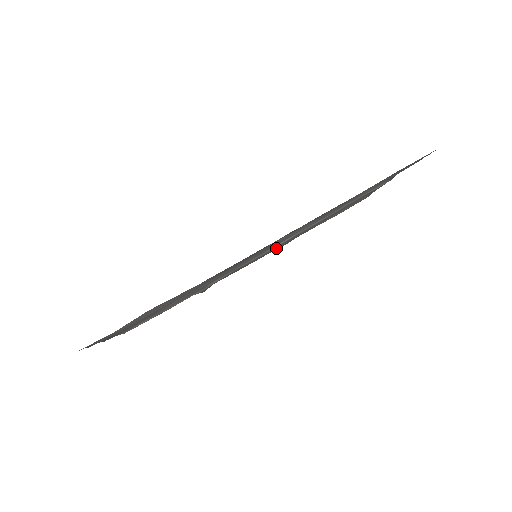
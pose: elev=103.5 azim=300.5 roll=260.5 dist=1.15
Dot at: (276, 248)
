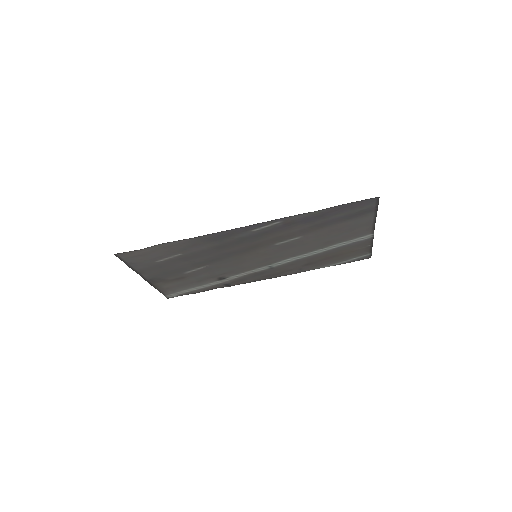
Dot at: (285, 269)
